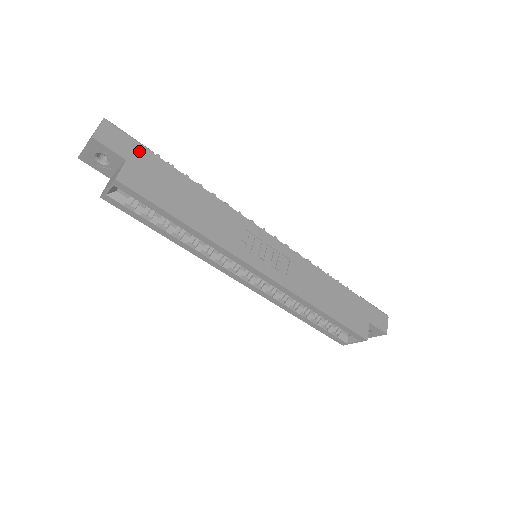
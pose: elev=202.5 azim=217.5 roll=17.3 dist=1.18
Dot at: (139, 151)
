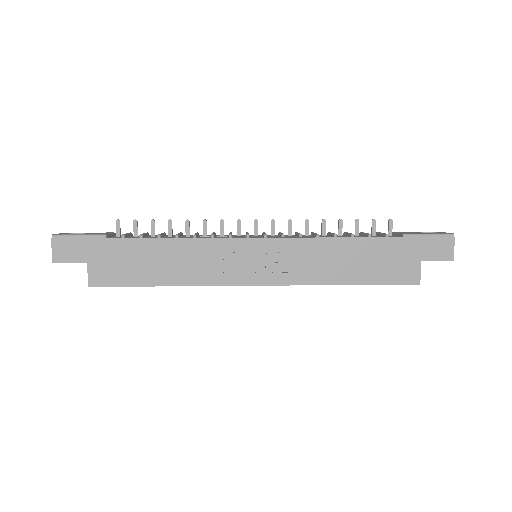
Dot at: (93, 246)
